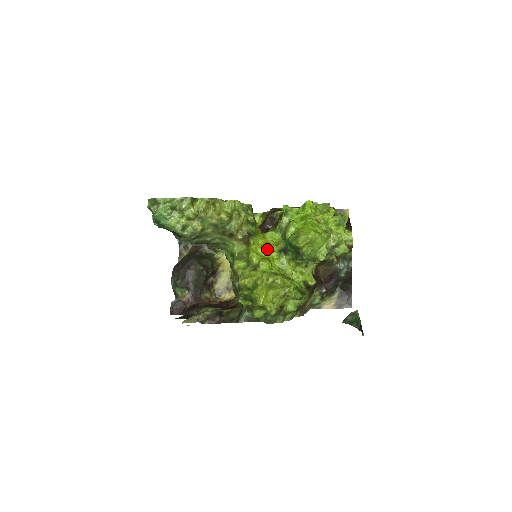
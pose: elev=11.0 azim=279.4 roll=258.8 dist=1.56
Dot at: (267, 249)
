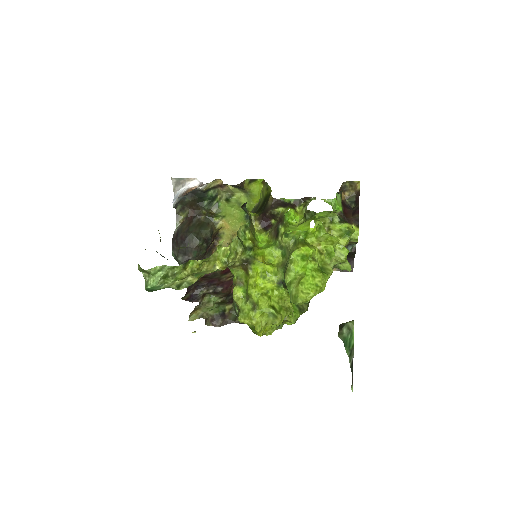
Dot at: (266, 280)
